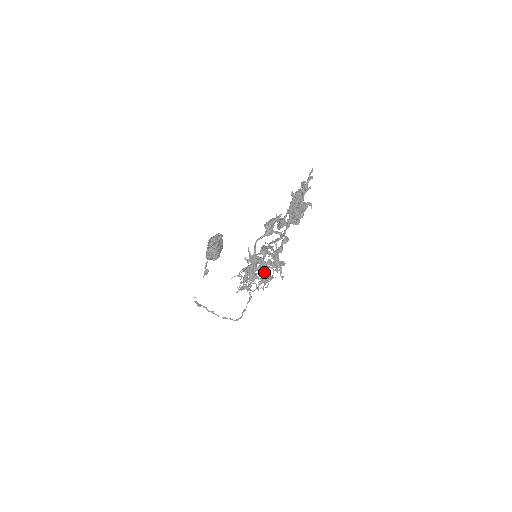
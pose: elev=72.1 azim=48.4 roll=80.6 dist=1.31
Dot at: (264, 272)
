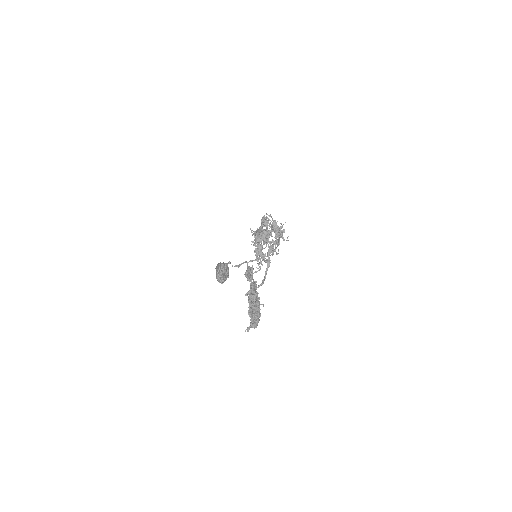
Dot at: occluded
